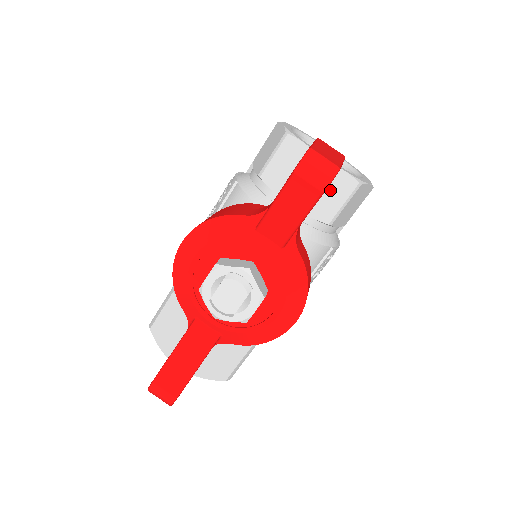
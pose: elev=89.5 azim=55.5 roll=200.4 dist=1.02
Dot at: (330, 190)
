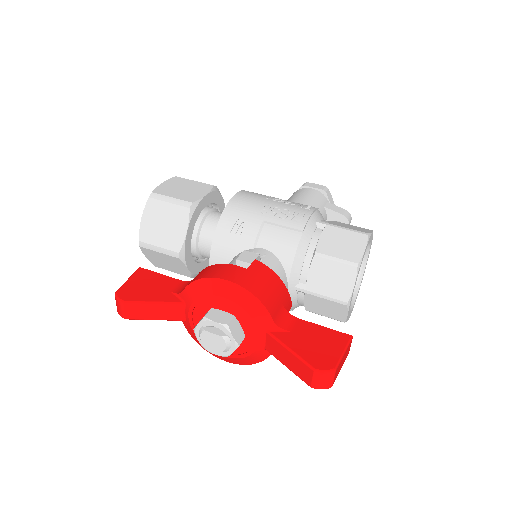
Dot at: (329, 309)
